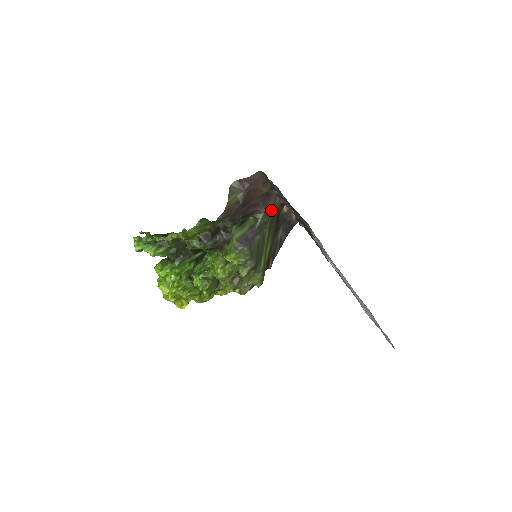
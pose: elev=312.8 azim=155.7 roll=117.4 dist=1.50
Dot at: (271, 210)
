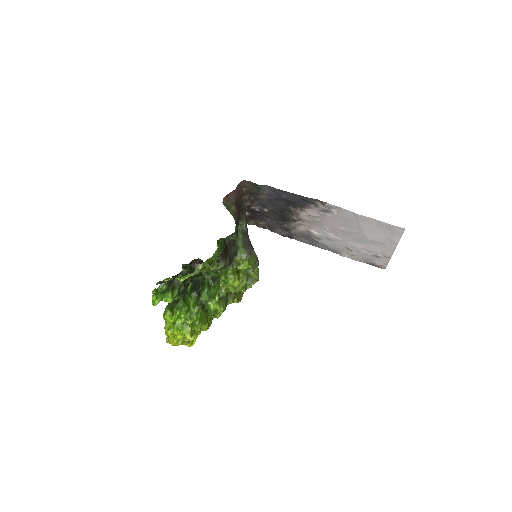
Dot at: occluded
